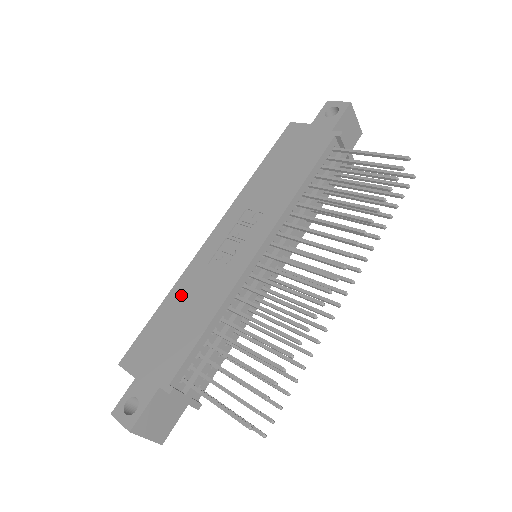
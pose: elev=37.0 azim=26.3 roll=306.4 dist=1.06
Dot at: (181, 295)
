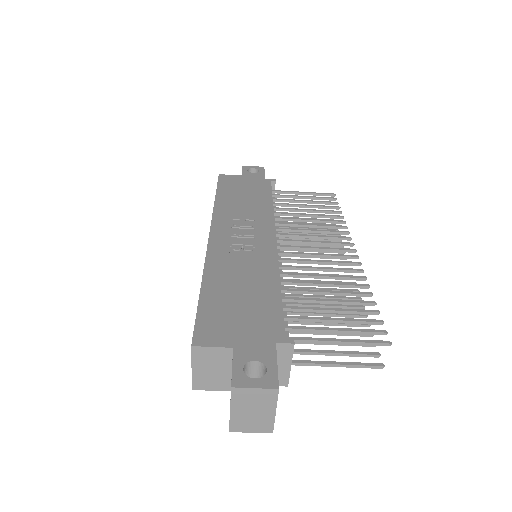
Dot at: (222, 277)
